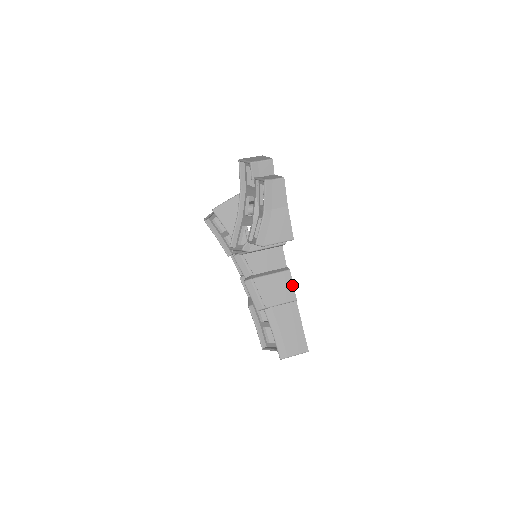
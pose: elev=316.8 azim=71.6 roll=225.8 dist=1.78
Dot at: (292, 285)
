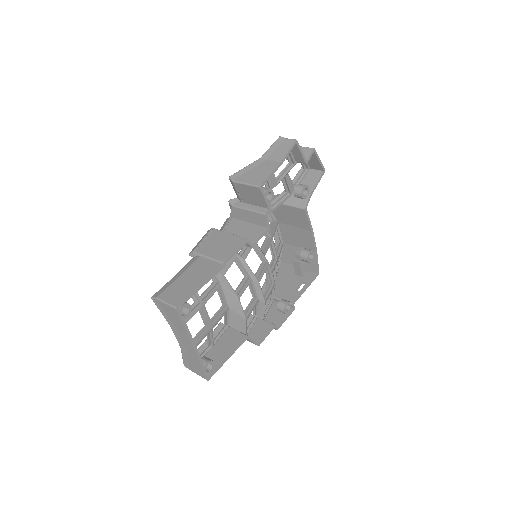
Dot at: (235, 250)
